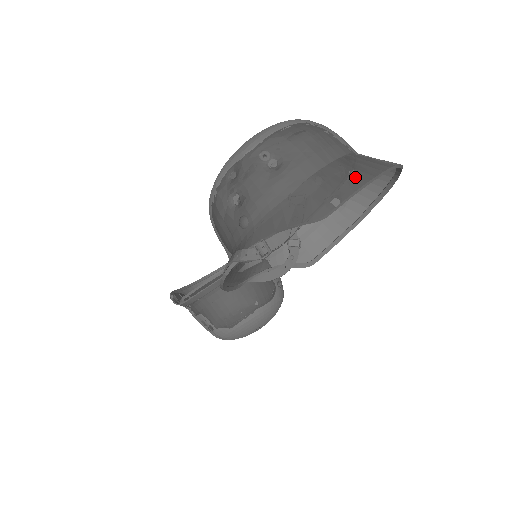
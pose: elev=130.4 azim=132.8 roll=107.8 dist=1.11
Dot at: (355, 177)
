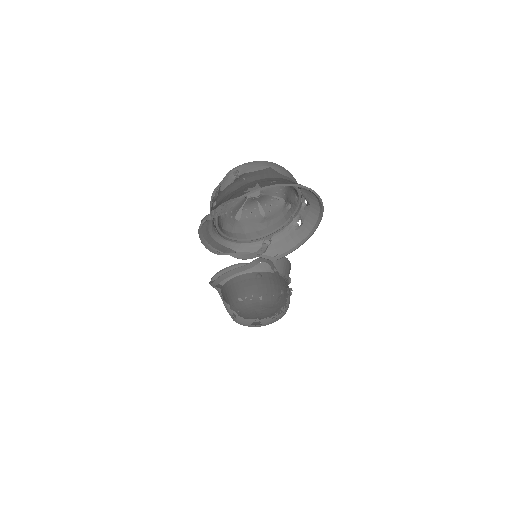
Dot at: (267, 183)
